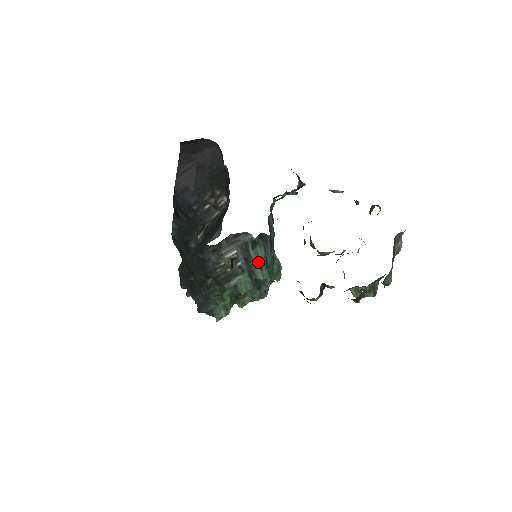
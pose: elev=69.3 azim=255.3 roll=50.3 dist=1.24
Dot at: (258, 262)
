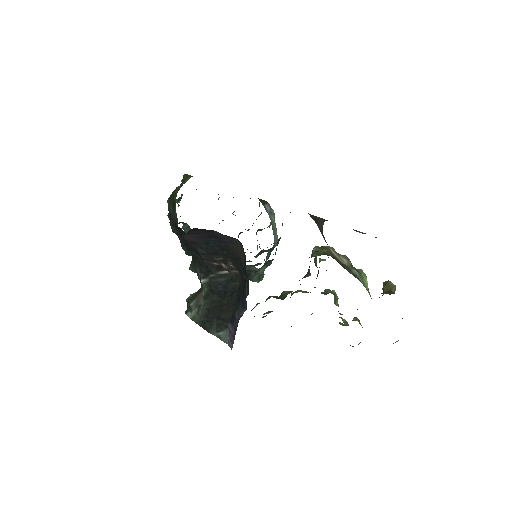
Dot at: (257, 276)
